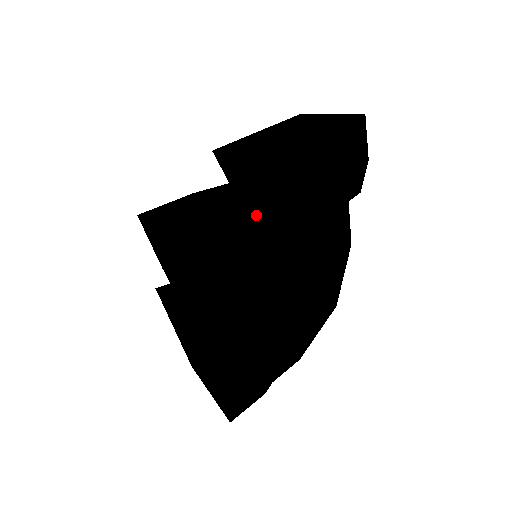
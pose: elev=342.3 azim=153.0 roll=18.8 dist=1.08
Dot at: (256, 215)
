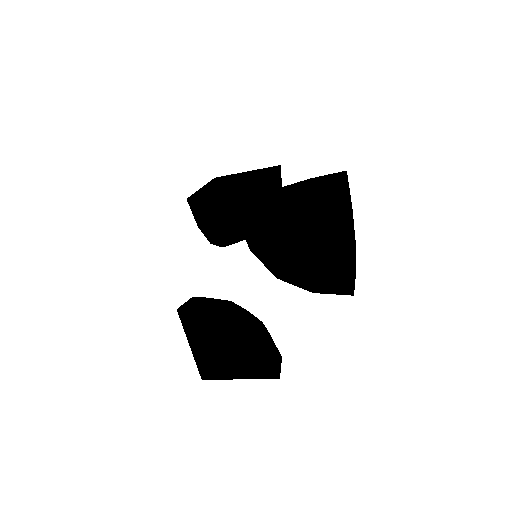
Dot at: (336, 186)
